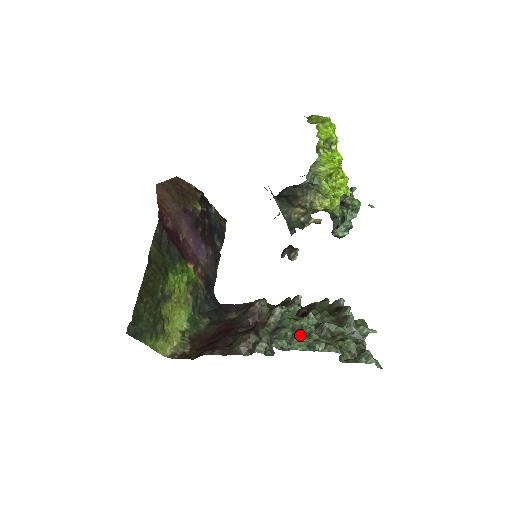
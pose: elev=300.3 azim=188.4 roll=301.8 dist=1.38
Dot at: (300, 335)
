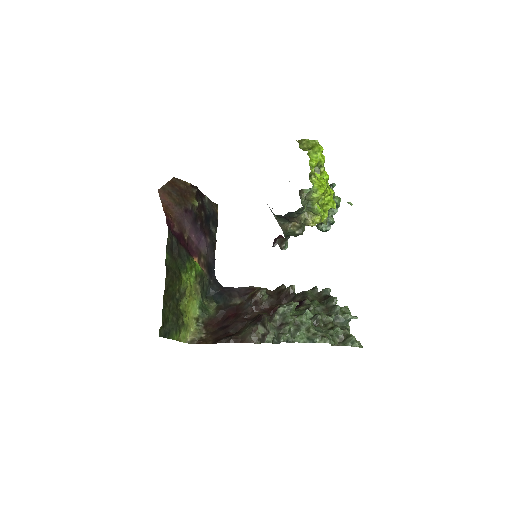
Dot at: (301, 329)
